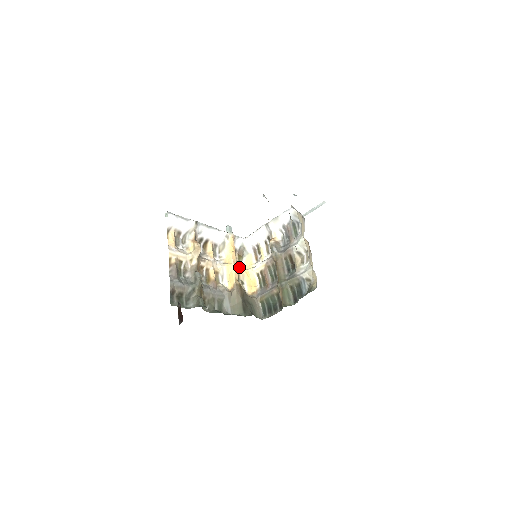
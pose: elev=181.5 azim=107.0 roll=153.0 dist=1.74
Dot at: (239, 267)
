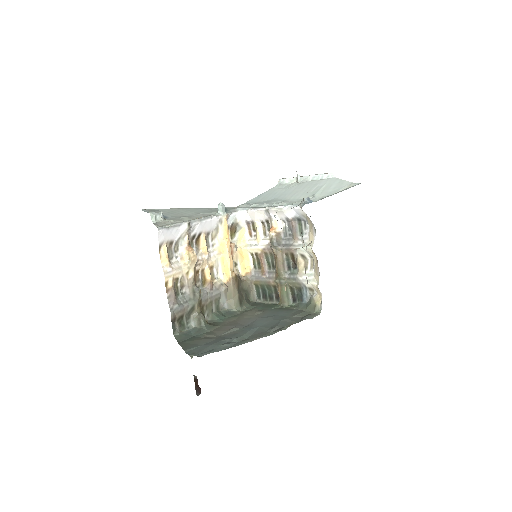
Dot at: (233, 250)
